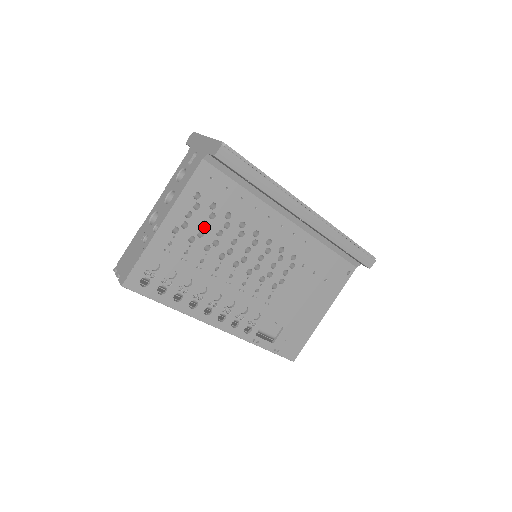
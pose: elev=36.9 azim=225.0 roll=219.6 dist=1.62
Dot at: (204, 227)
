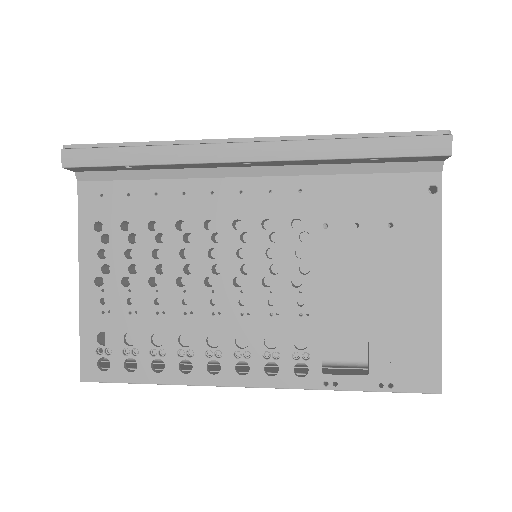
Dot at: (132, 258)
